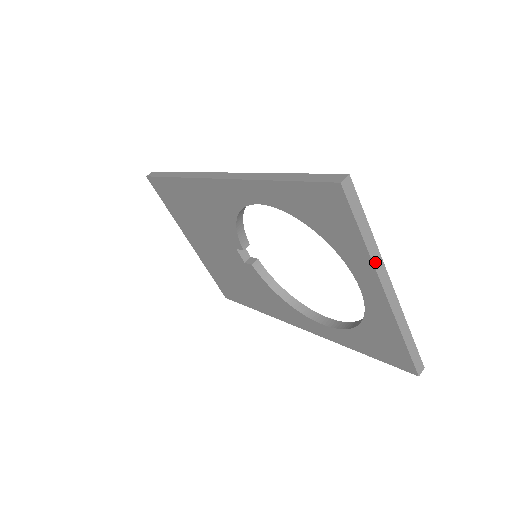
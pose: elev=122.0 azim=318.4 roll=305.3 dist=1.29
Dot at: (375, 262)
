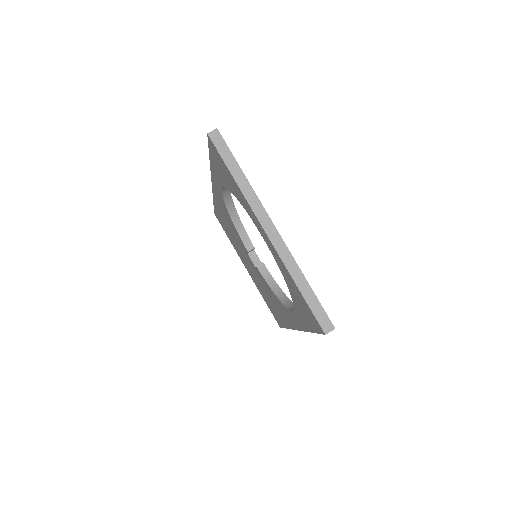
Dot at: (250, 201)
